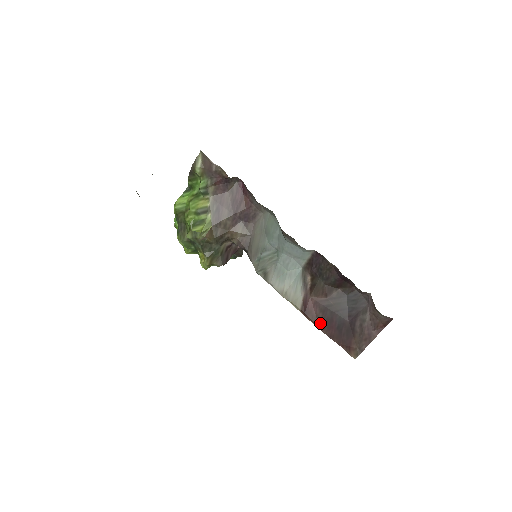
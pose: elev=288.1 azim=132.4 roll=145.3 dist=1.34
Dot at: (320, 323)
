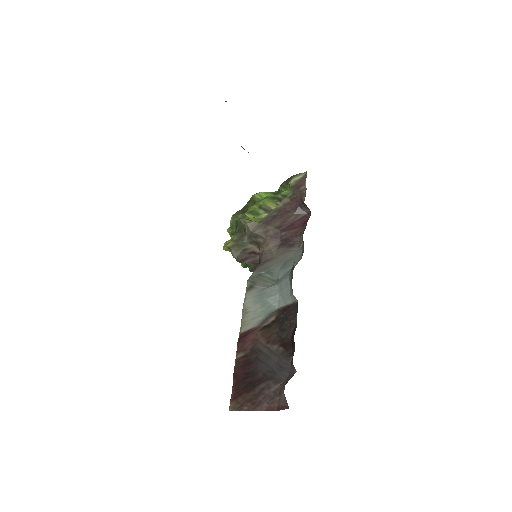
Dot at: (241, 357)
